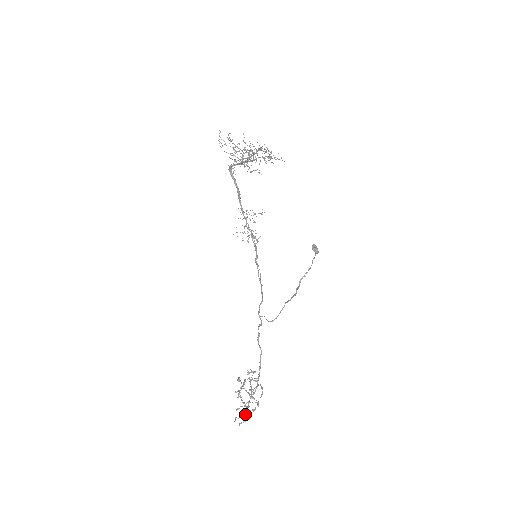
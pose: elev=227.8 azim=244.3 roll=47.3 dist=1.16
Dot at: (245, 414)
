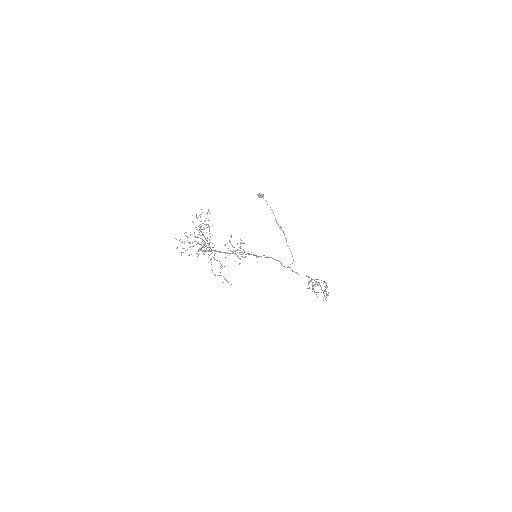
Dot at: occluded
